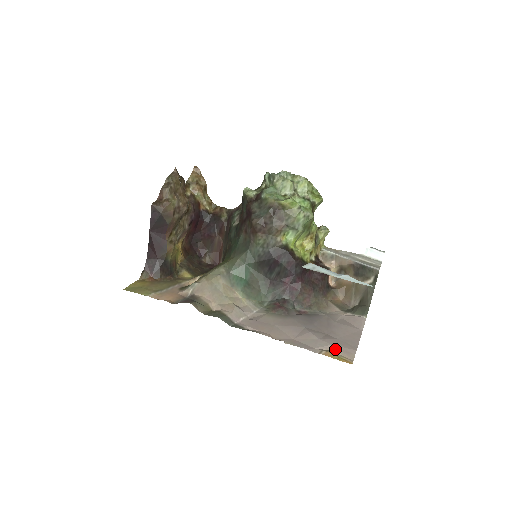
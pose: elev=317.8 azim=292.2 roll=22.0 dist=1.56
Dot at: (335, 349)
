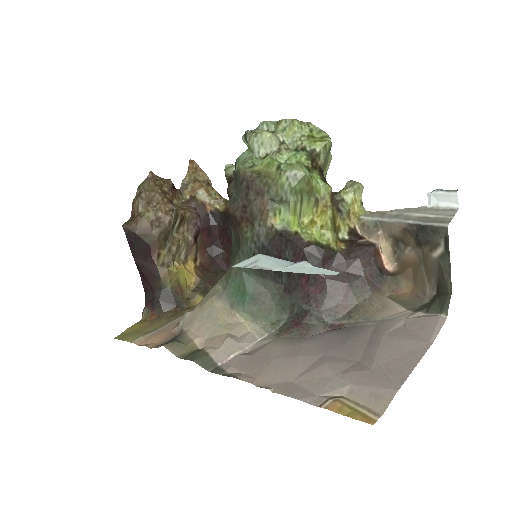
Dot at: (355, 393)
